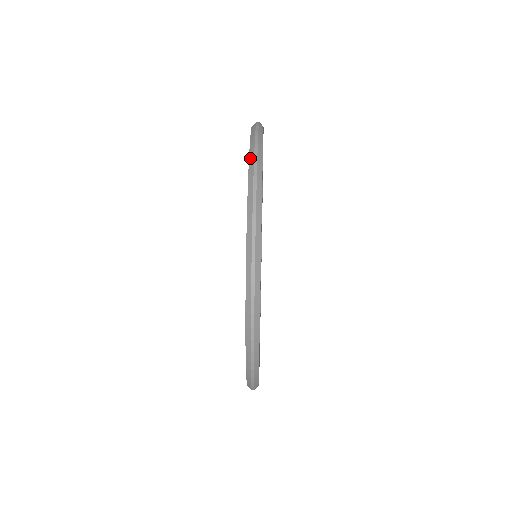
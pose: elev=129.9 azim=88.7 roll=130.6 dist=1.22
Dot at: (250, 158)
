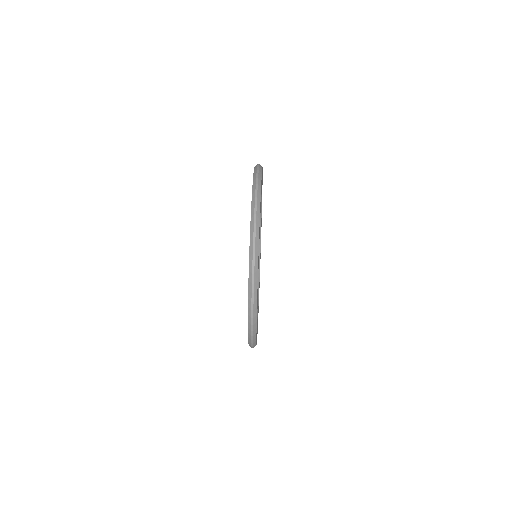
Dot at: (249, 311)
